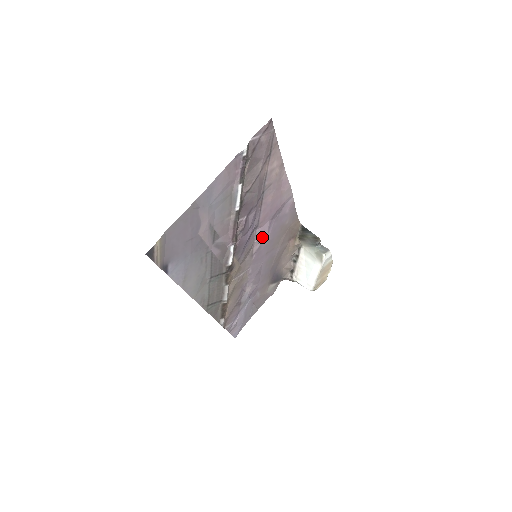
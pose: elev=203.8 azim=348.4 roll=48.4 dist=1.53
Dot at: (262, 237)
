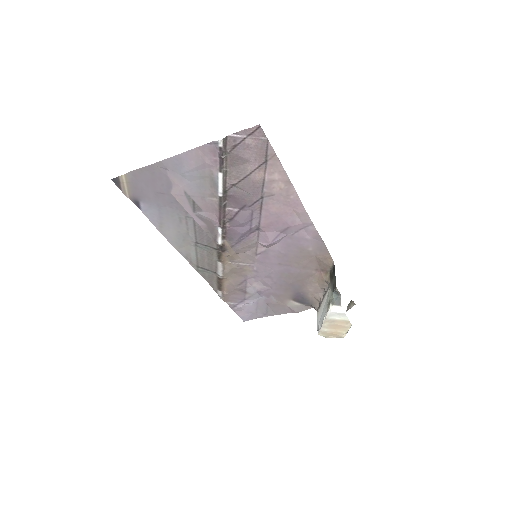
Dot at: (266, 242)
